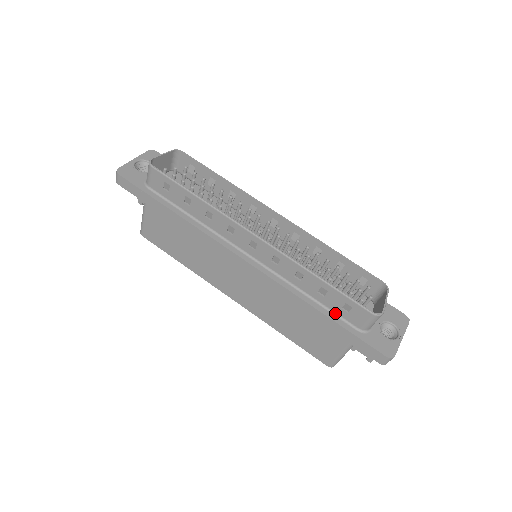
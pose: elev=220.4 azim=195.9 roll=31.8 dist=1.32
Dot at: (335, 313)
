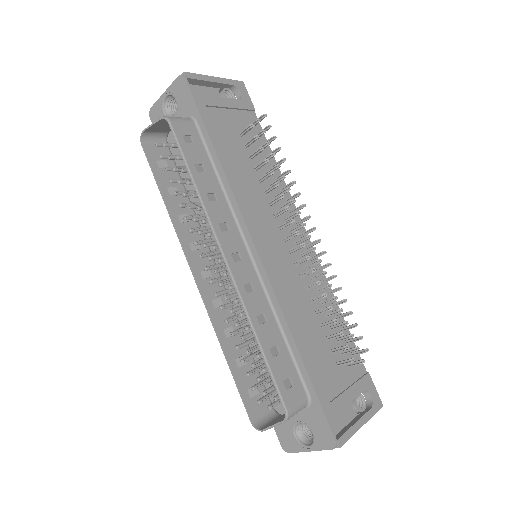
Dot at: occluded
